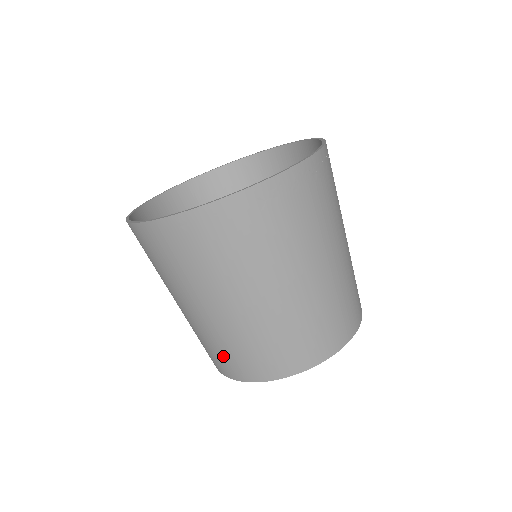
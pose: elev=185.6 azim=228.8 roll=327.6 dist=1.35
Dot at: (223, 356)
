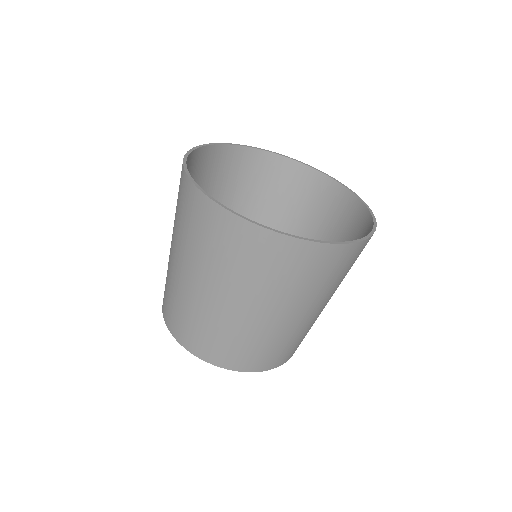
Dot at: (238, 350)
